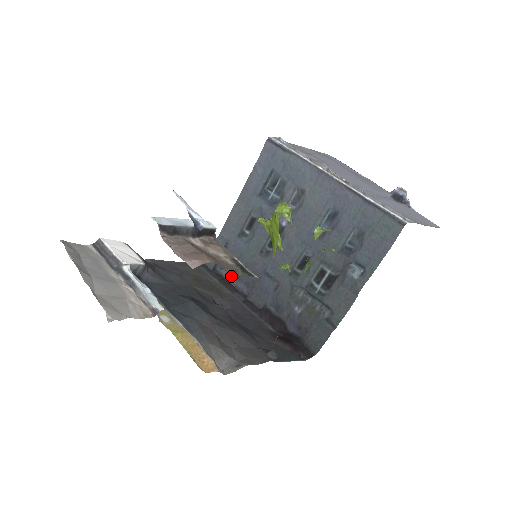
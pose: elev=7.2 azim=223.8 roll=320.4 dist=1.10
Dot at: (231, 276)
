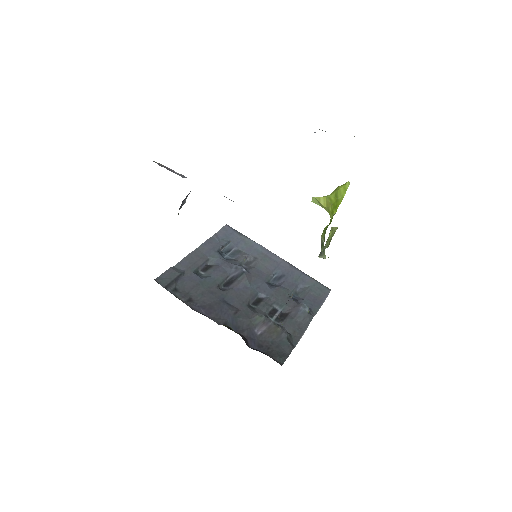
Dot at: (184, 298)
